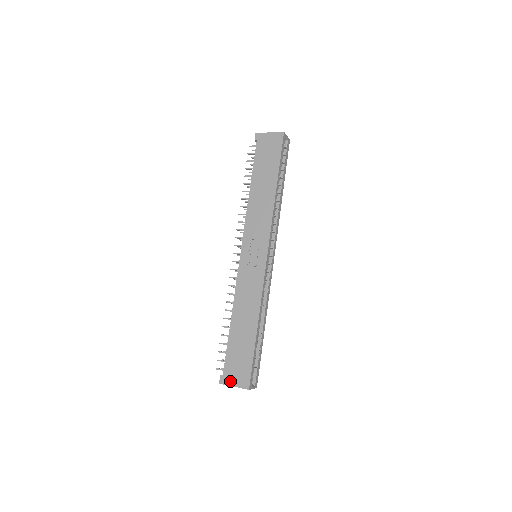
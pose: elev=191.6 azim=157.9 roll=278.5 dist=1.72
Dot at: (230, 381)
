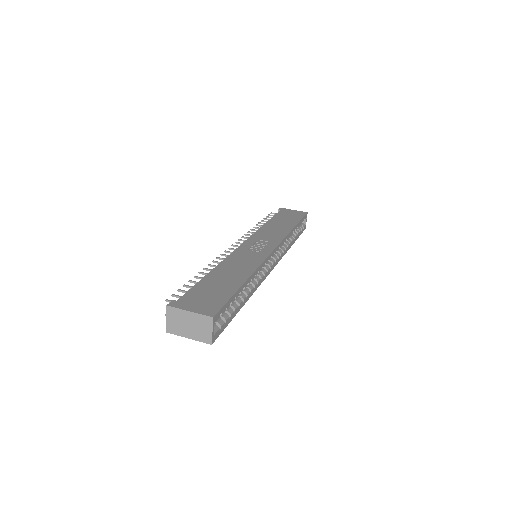
Dot at: (186, 306)
